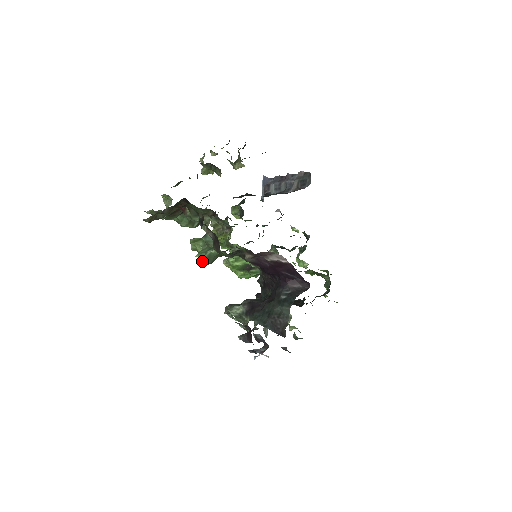
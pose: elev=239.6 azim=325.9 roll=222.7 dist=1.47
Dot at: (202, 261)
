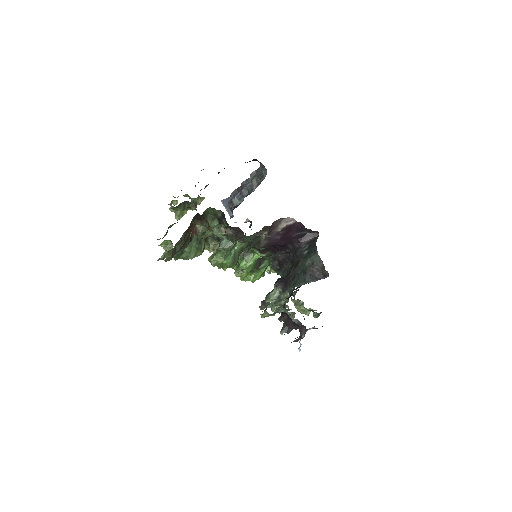
Dot at: (230, 264)
